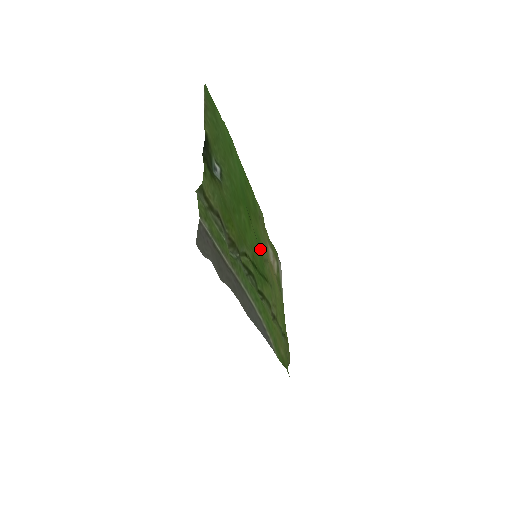
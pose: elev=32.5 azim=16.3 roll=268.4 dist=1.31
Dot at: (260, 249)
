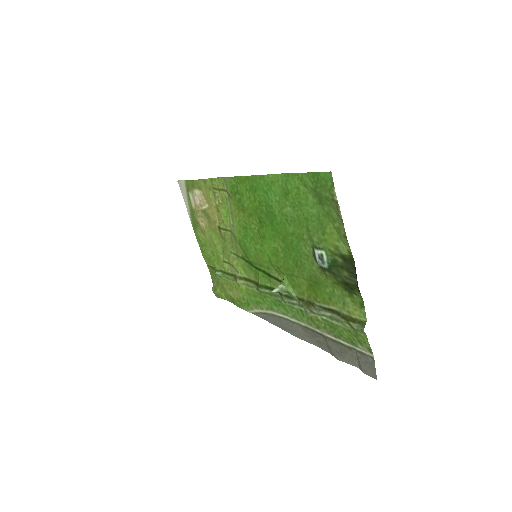
Dot at: (244, 237)
